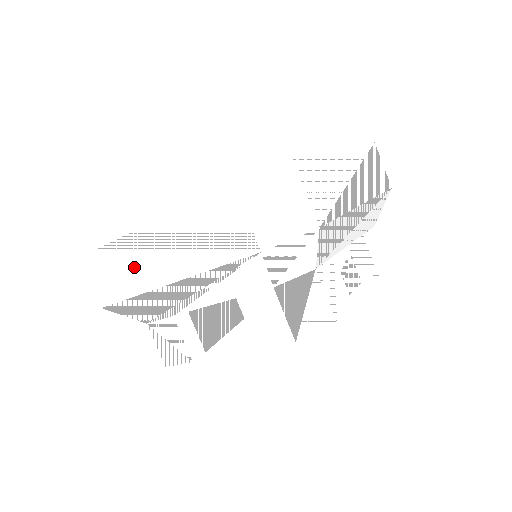
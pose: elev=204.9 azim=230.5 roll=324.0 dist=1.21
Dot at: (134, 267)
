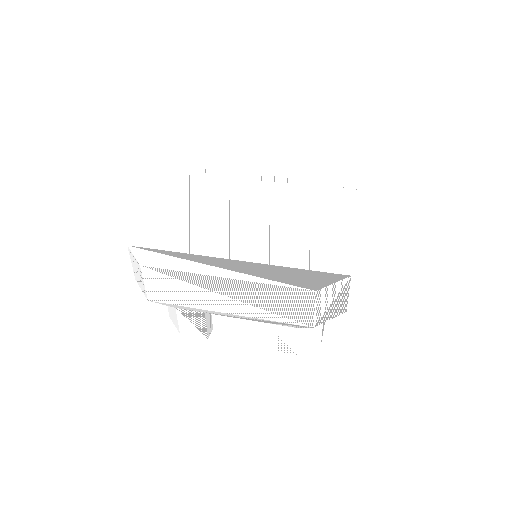
Dot at: (199, 293)
